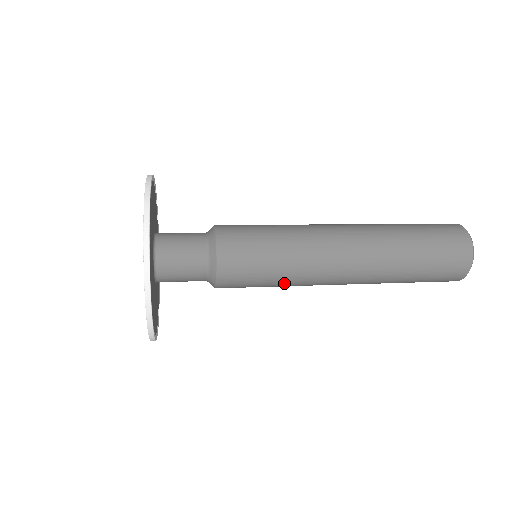
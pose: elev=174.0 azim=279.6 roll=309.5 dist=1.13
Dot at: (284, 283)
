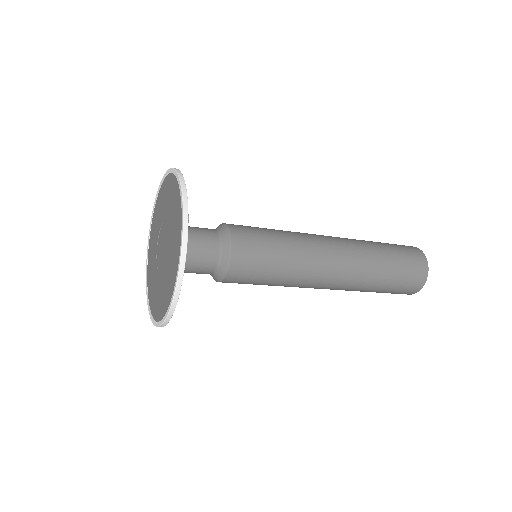
Dot at: (288, 267)
